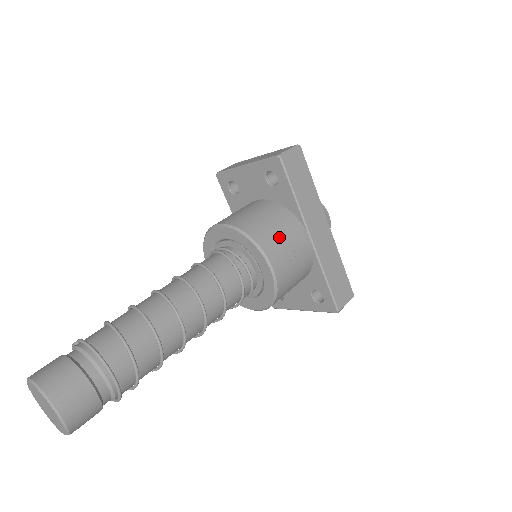
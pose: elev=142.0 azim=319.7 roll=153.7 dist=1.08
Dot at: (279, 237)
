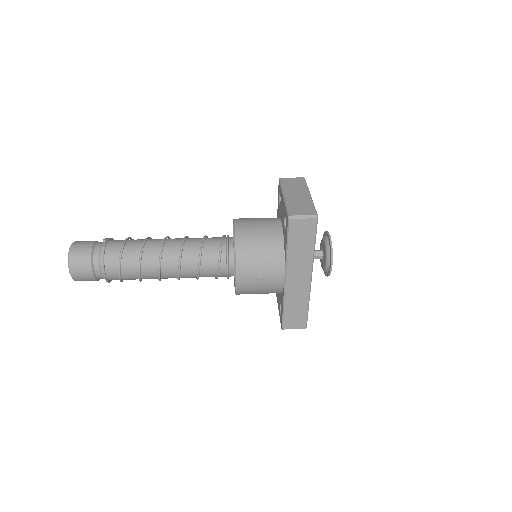
Dot at: (257, 265)
